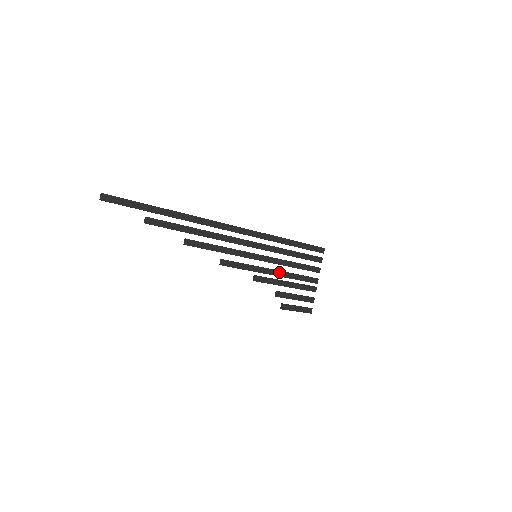
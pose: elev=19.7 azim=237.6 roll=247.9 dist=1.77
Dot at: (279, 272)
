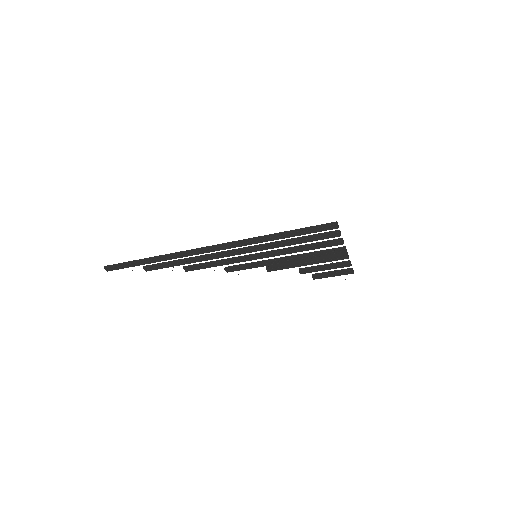
Dot at: (290, 258)
